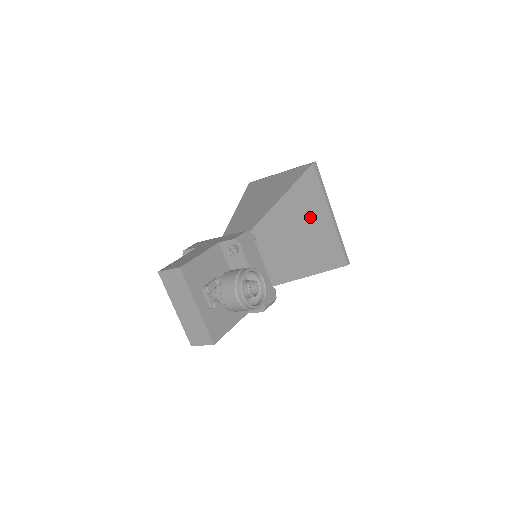
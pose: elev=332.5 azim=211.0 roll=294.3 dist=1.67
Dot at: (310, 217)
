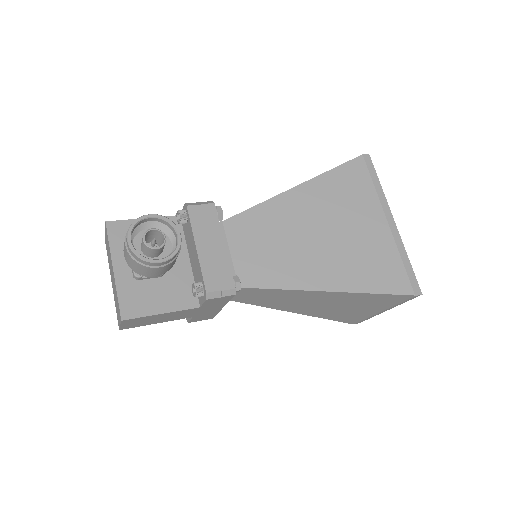
Dot at: (345, 216)
